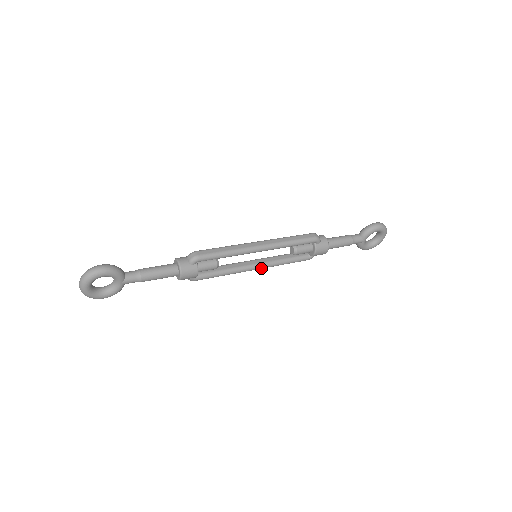
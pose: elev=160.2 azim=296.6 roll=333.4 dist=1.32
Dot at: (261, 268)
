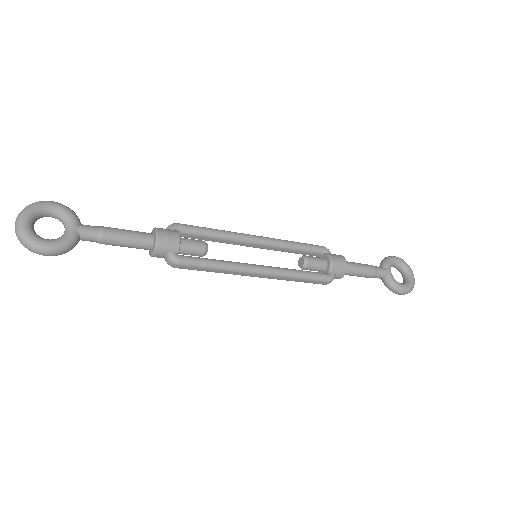
Dot at: (269, 271)
